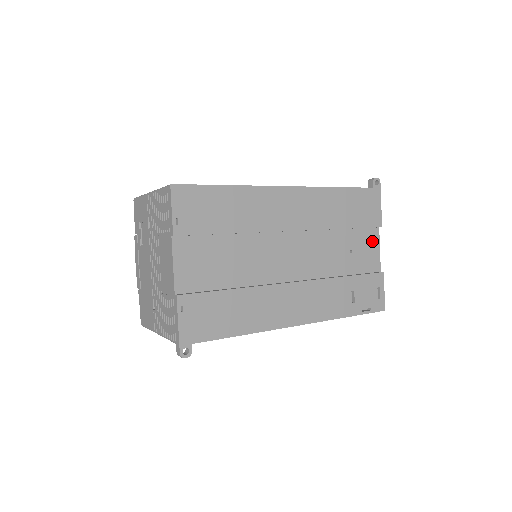
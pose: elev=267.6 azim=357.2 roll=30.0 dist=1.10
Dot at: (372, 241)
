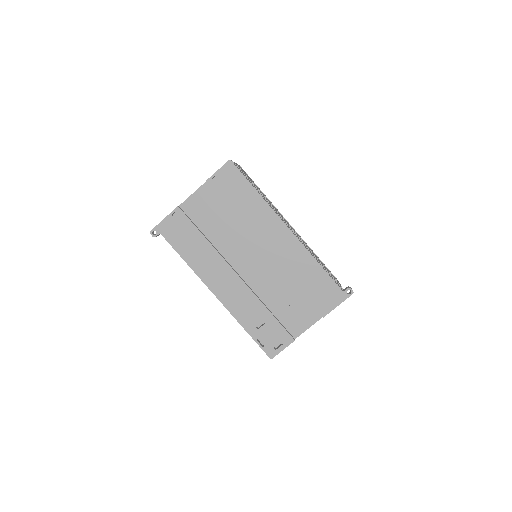
Dot at: (309, 317)
